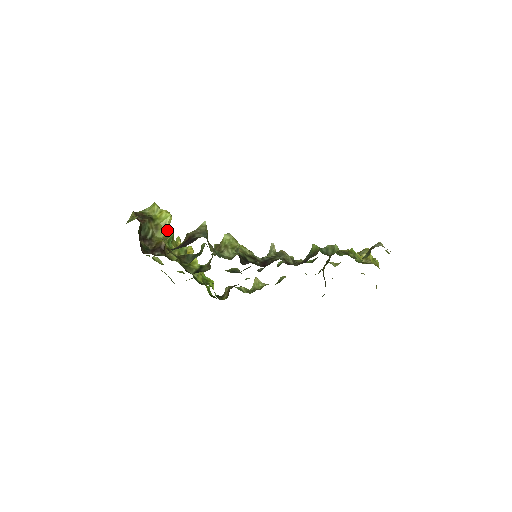
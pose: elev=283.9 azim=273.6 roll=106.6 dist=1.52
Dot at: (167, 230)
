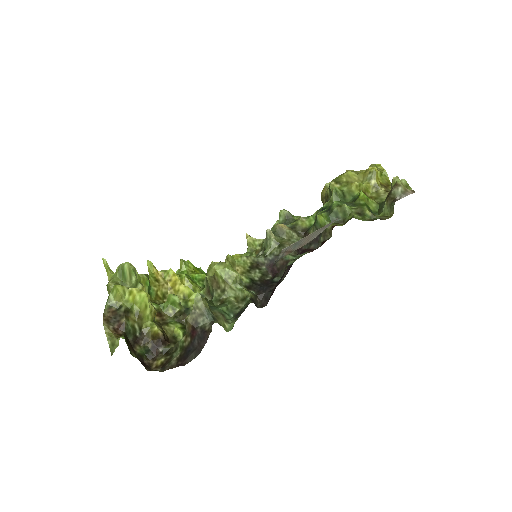
Dot at: (152, 310)
